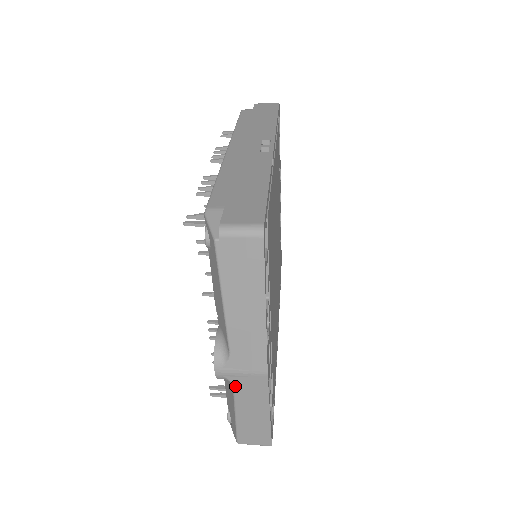
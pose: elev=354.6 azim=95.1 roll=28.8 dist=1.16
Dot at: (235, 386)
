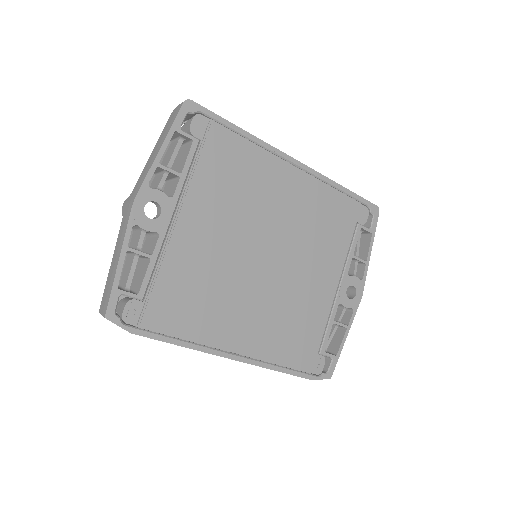
Dot at: (122, 221)
